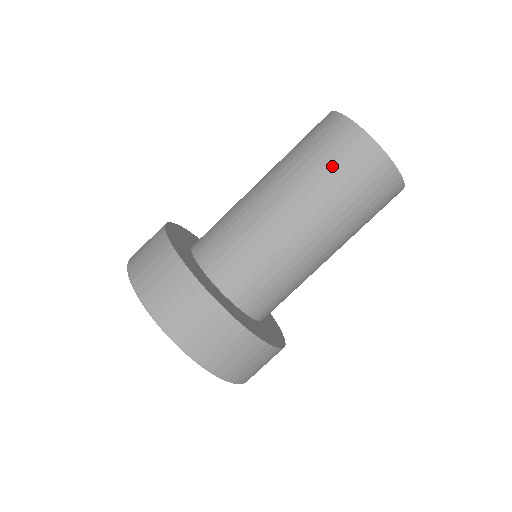
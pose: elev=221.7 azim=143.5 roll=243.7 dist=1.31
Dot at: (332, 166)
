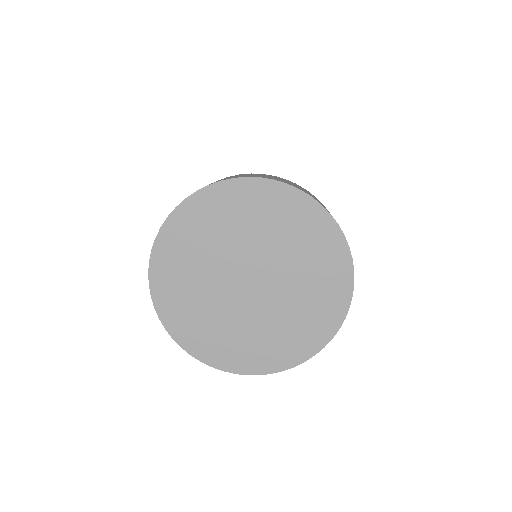
Dot at: occluded
